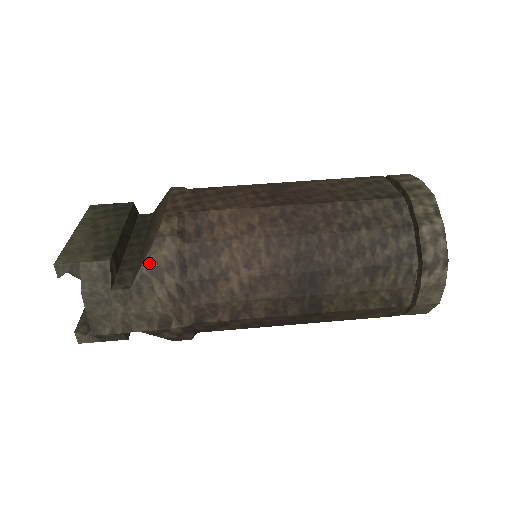
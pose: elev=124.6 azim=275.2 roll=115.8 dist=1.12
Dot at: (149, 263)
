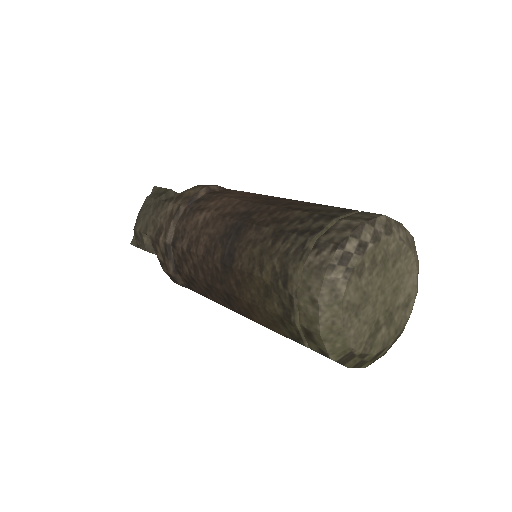
Dot at: (181, 194)
